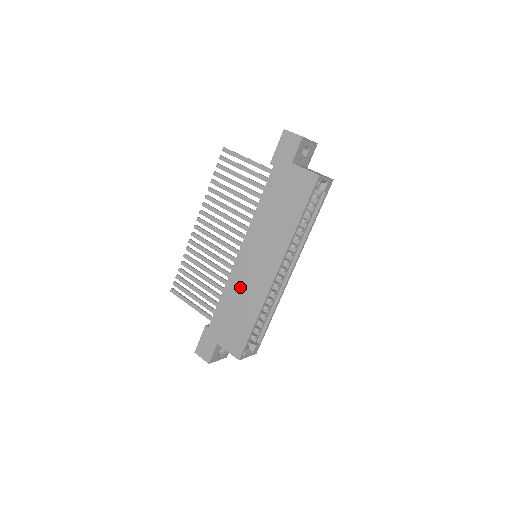
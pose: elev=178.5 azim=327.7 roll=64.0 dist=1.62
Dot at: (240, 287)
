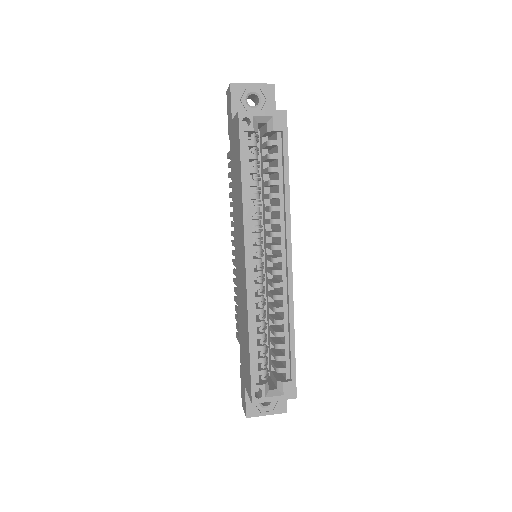
Dot at: (240, 300)
